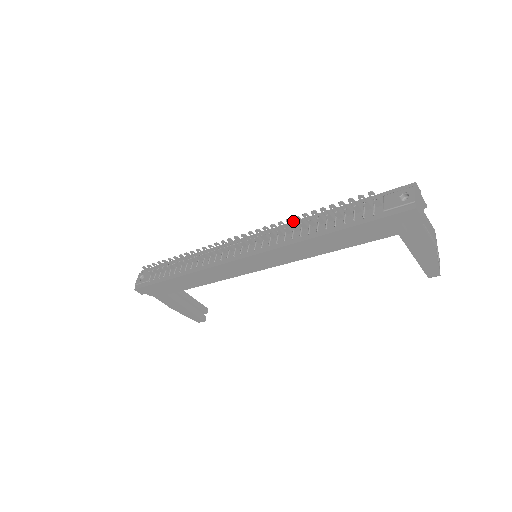
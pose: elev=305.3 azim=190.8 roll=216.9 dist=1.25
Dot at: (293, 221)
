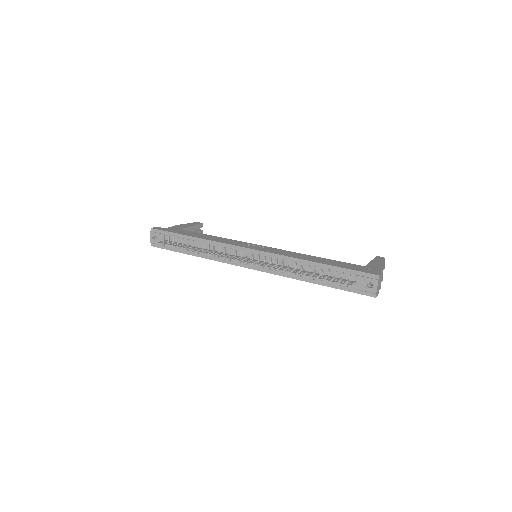
Dot at: (288, 256)
